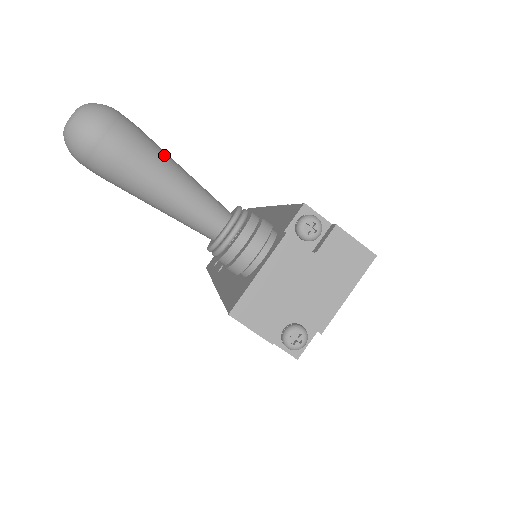
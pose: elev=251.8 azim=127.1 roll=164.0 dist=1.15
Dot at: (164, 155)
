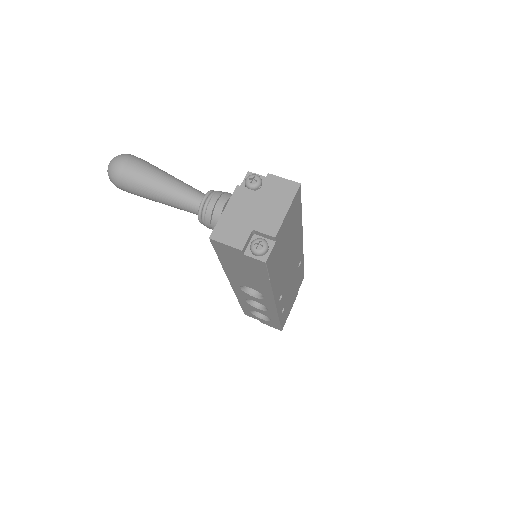
Dot at: (162, 170)
